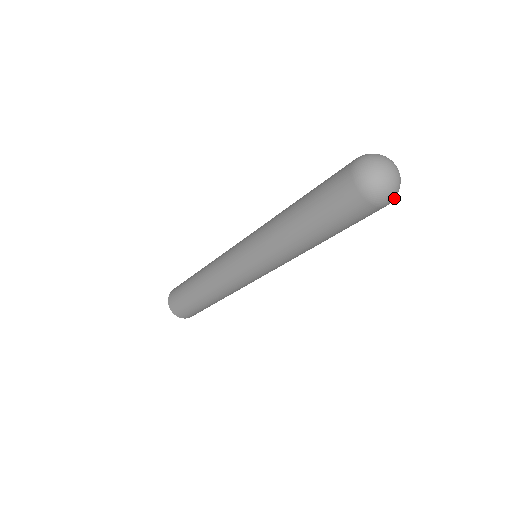
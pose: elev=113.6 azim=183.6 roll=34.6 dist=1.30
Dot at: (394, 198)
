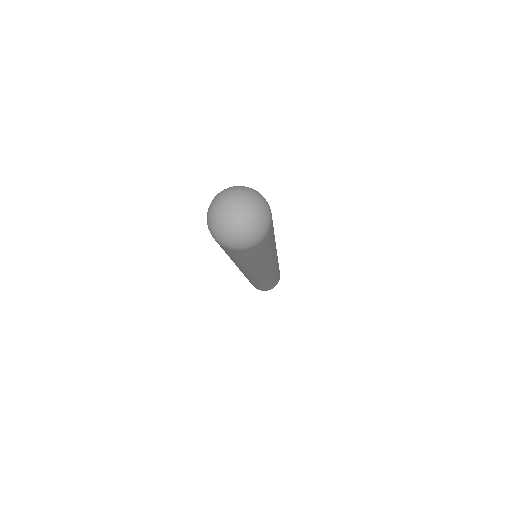
Dot at: (238, 245)
